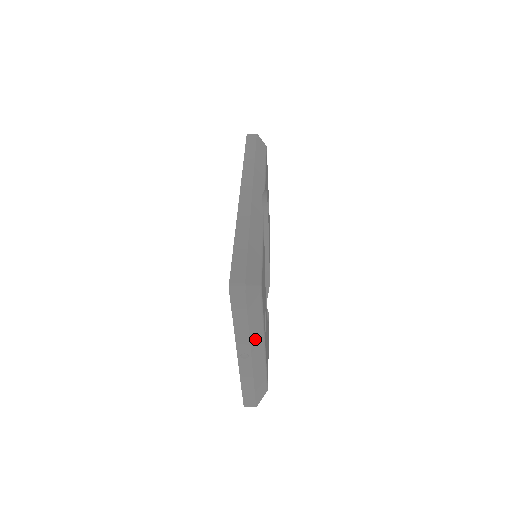
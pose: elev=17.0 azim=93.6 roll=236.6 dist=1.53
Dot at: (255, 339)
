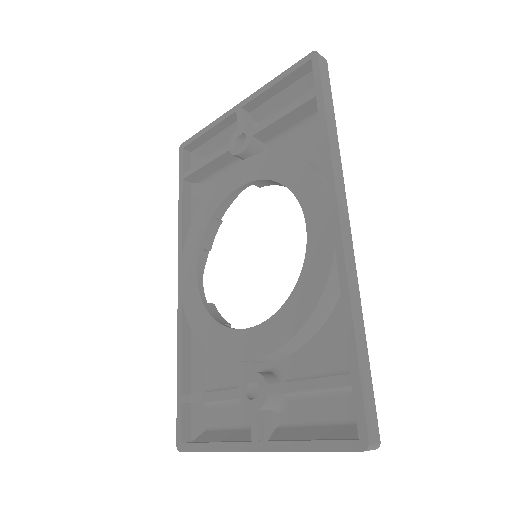
Dot at: occluded
